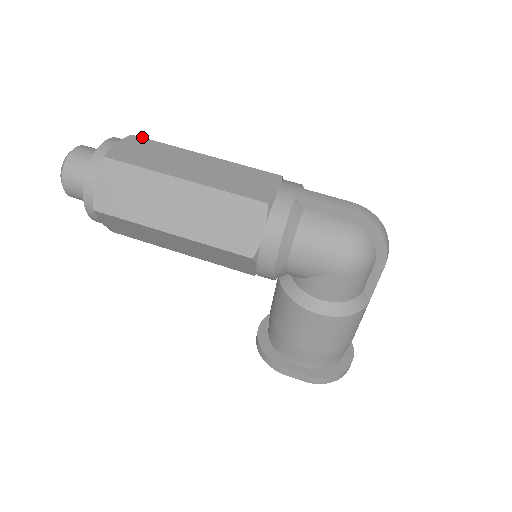
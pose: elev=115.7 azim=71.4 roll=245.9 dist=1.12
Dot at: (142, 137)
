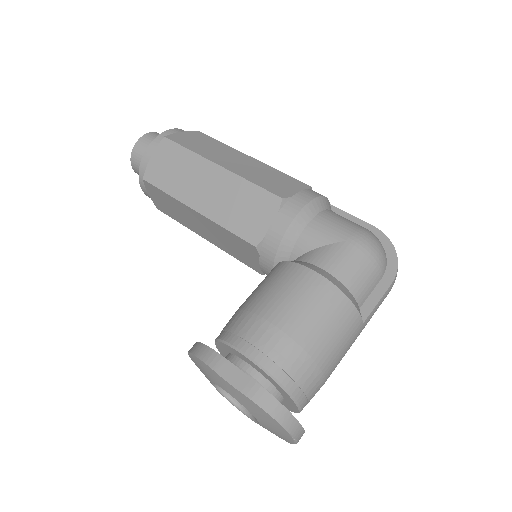
Dot at: occluded
